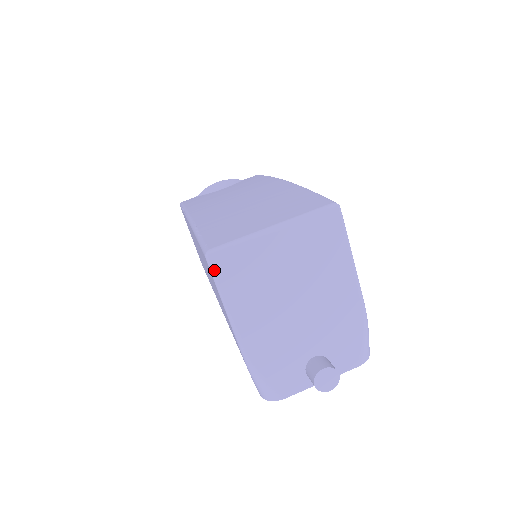
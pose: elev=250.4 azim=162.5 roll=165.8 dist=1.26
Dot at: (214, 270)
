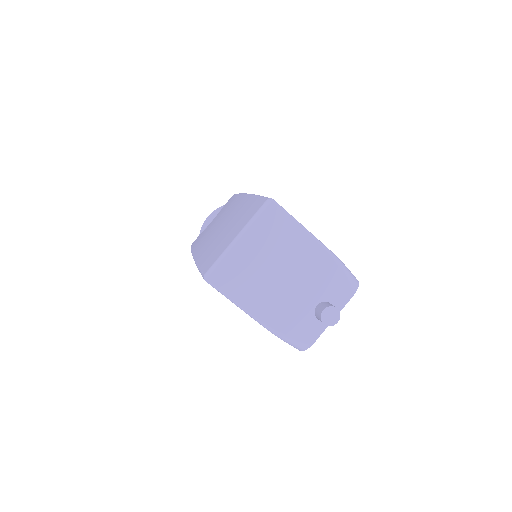
Dot at: (215, 285)
